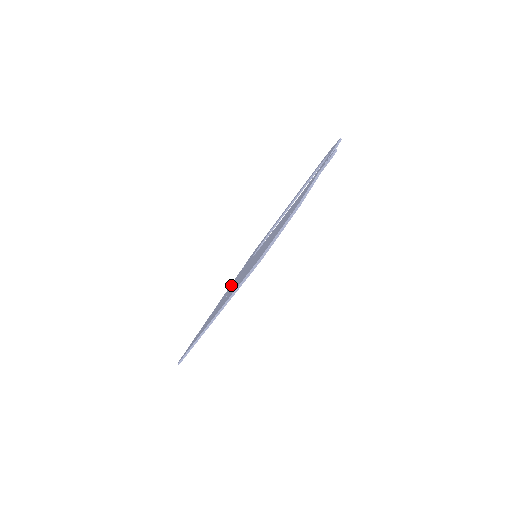
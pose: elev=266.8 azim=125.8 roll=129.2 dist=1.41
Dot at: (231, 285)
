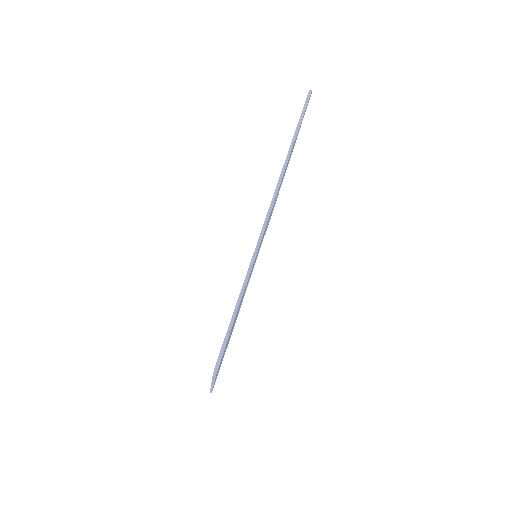
Dot at: occluded
